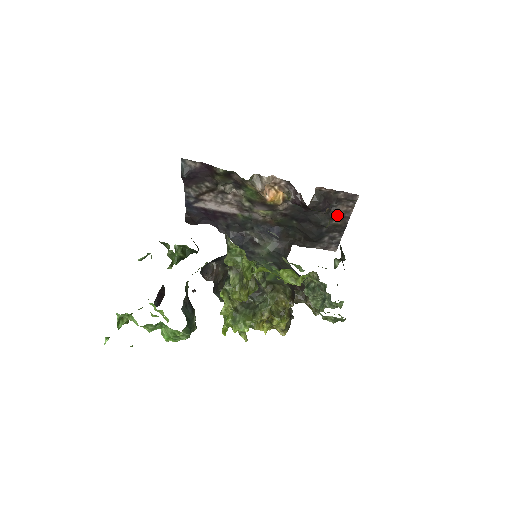
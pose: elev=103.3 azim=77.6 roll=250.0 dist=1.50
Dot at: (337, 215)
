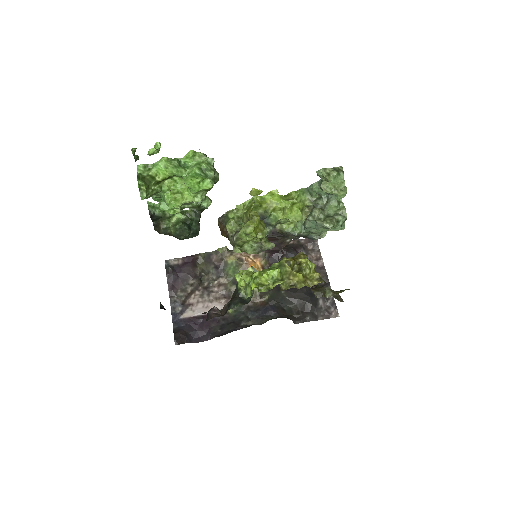
Dot at: occluded
